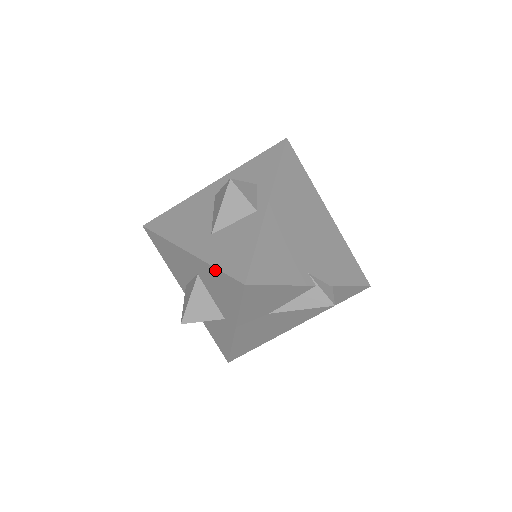
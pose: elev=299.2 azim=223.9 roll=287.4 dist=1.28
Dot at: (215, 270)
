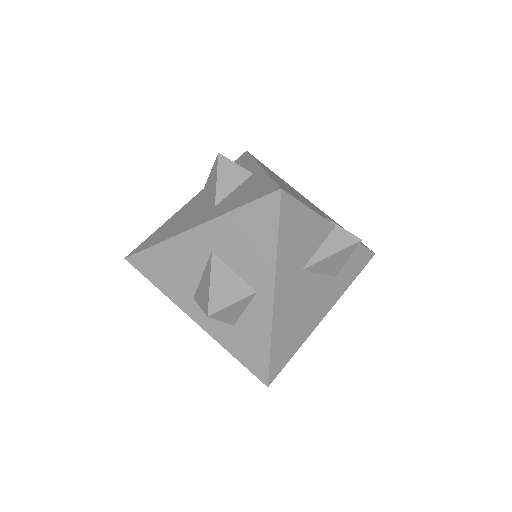
Dot at: (238, 212)
